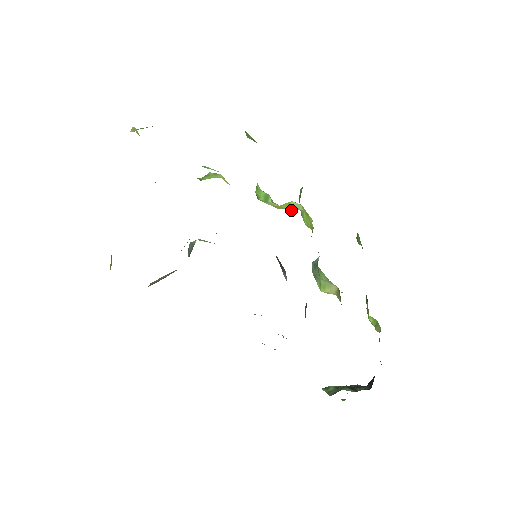
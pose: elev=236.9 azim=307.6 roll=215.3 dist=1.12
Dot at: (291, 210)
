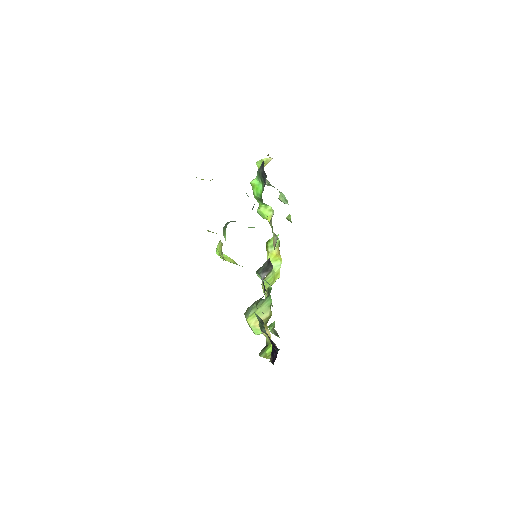
Dot at: occluded
